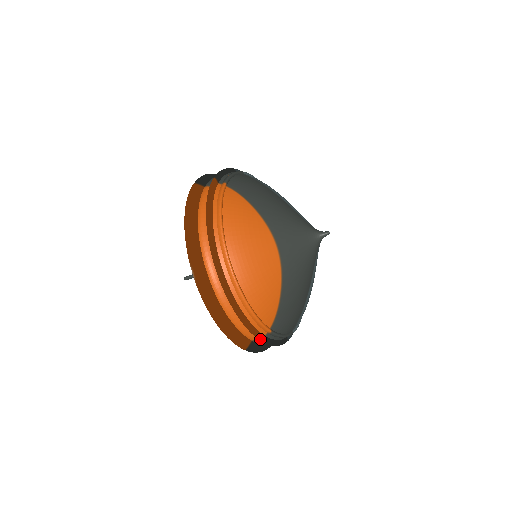
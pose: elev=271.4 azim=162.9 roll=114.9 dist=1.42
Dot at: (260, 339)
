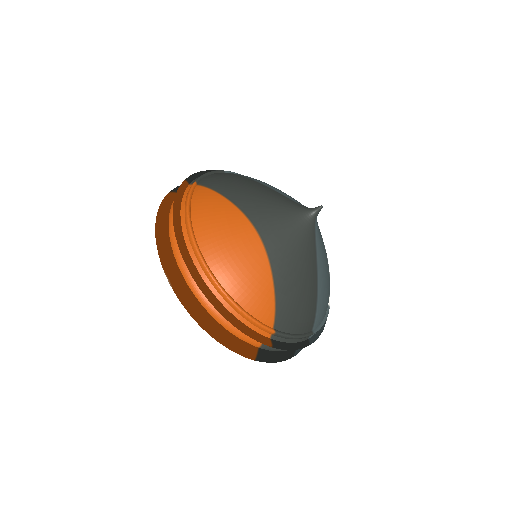
Dot at: (263, 343)
